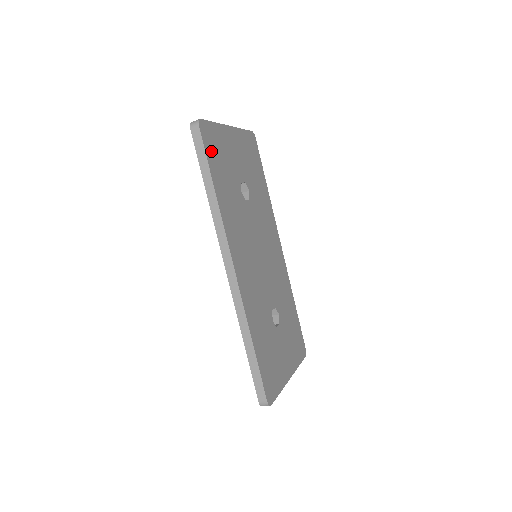
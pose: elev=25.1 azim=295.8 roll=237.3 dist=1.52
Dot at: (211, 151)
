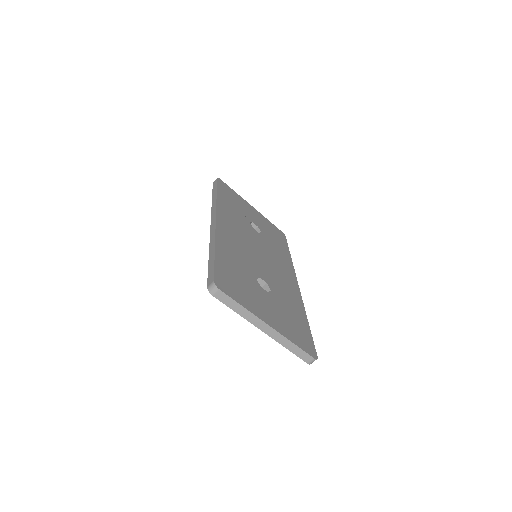
Dot at: (224, 190)
